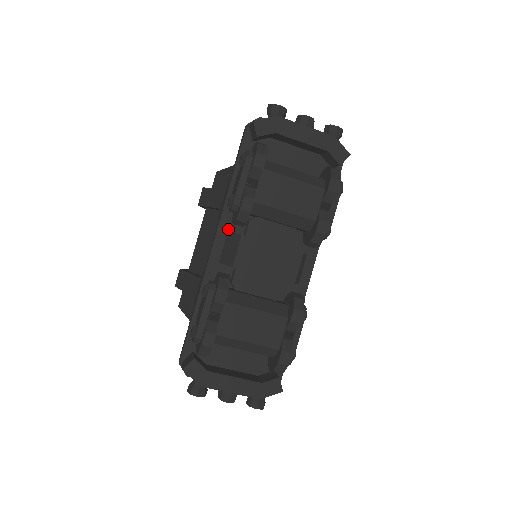
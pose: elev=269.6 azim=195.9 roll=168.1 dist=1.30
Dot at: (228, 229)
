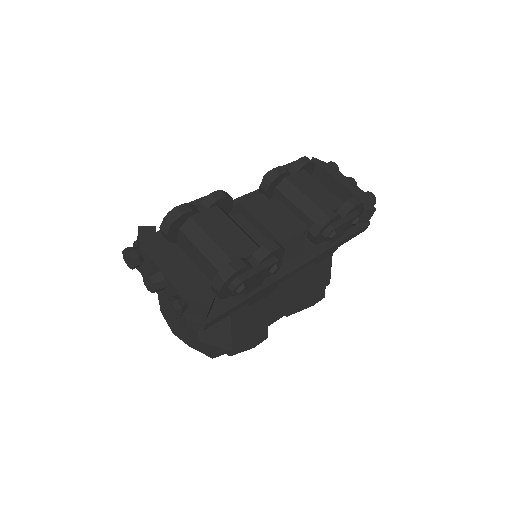
Dot at: occluded
